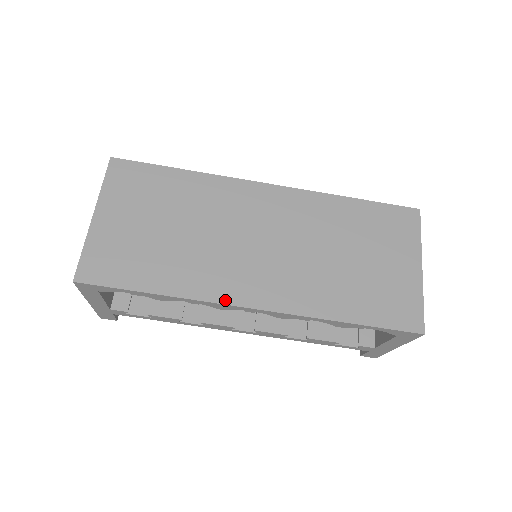
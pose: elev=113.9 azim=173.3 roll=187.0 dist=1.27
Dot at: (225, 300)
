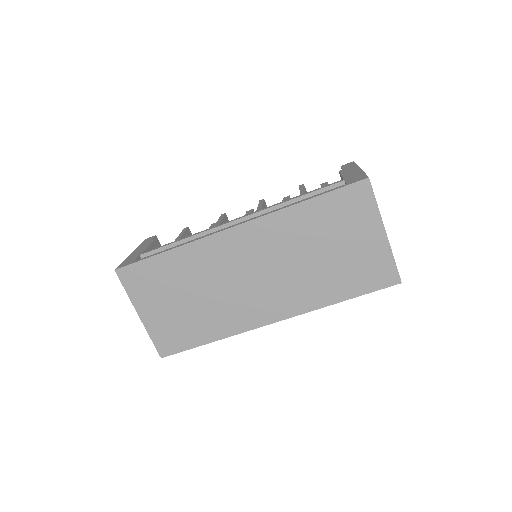
Dot at: (254, 326)
